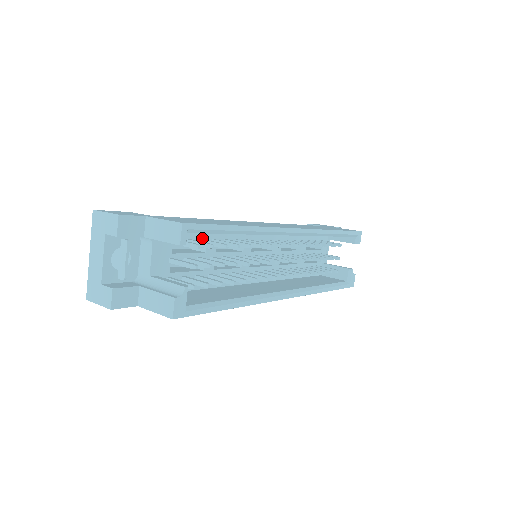
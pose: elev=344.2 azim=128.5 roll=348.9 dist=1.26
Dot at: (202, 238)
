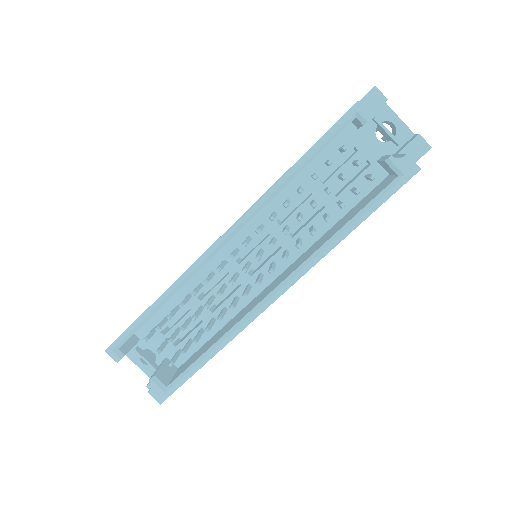
Dot at: (177, 304)
